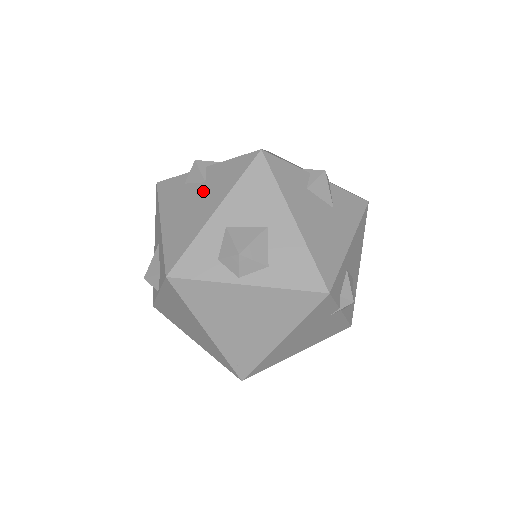
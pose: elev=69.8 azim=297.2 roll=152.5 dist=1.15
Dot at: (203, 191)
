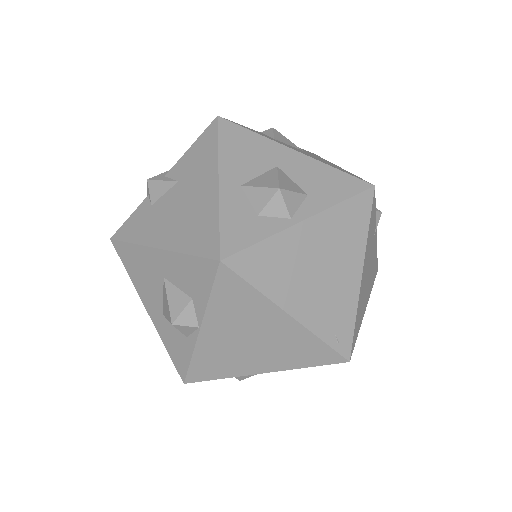
Dot at: (184, 186)
